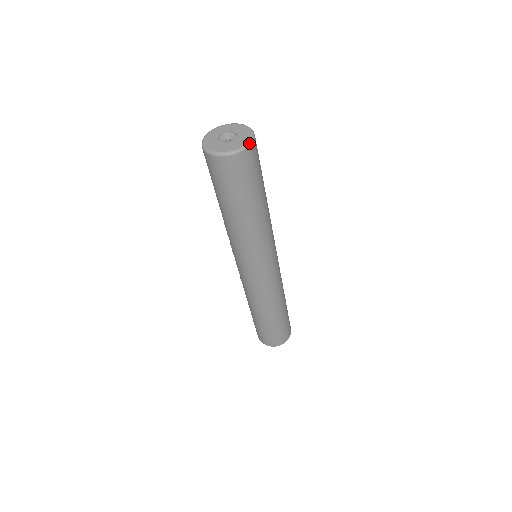
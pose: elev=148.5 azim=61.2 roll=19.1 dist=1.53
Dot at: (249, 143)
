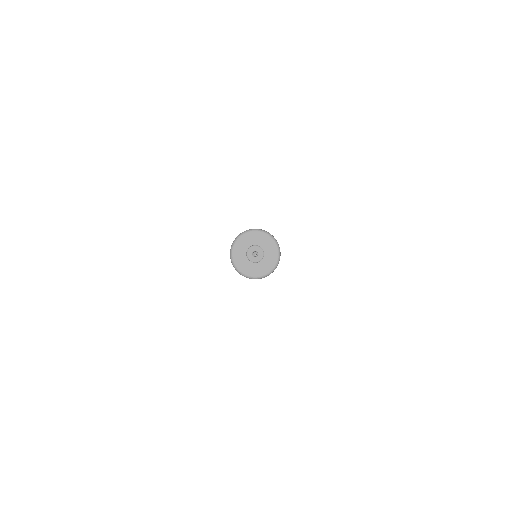
Dot at: (279, 257)
